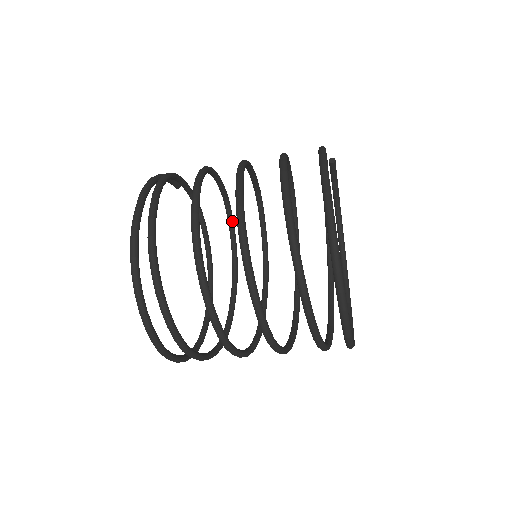
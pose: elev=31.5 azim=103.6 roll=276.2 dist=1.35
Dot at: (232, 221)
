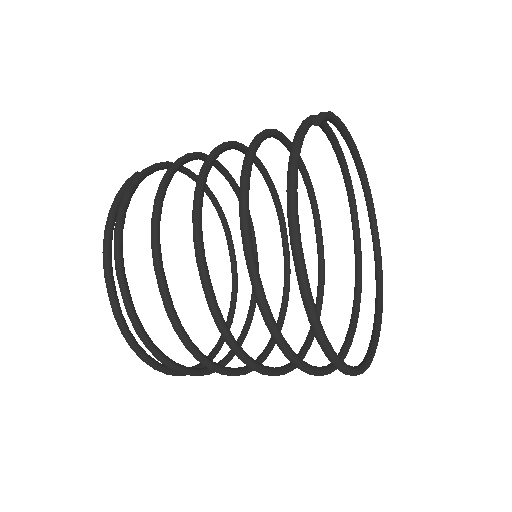
Dot at: (219, 167)
